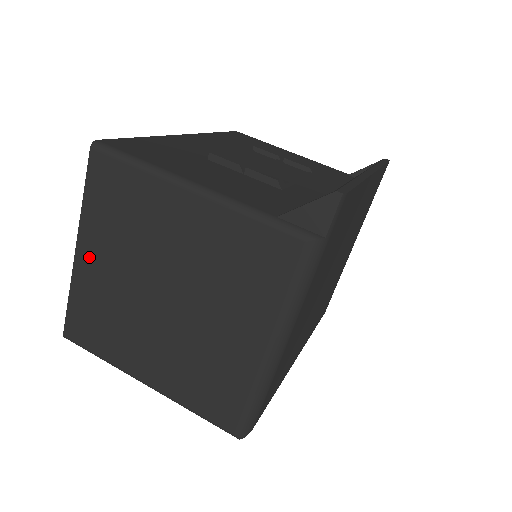
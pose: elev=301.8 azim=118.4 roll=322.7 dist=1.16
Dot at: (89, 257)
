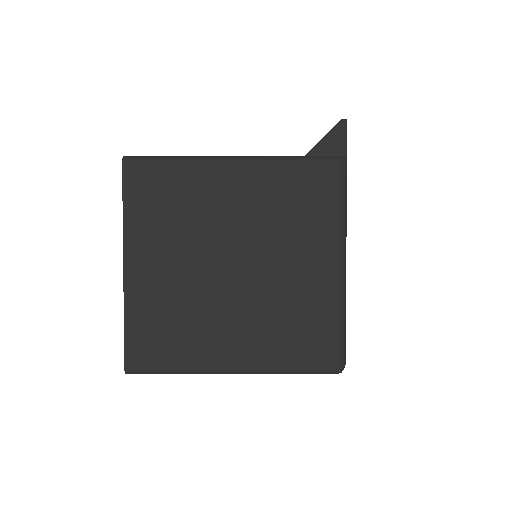
Dot at: (140, 266)
